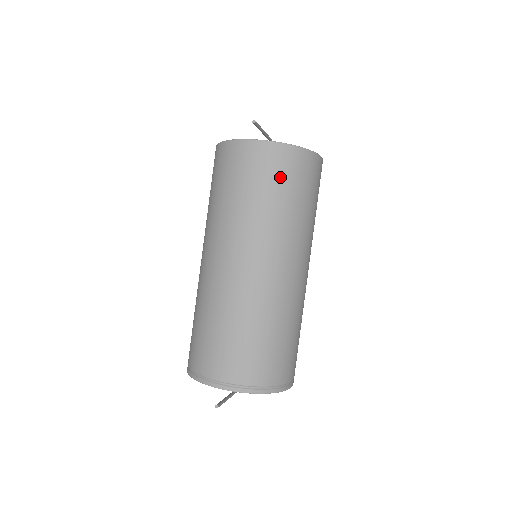
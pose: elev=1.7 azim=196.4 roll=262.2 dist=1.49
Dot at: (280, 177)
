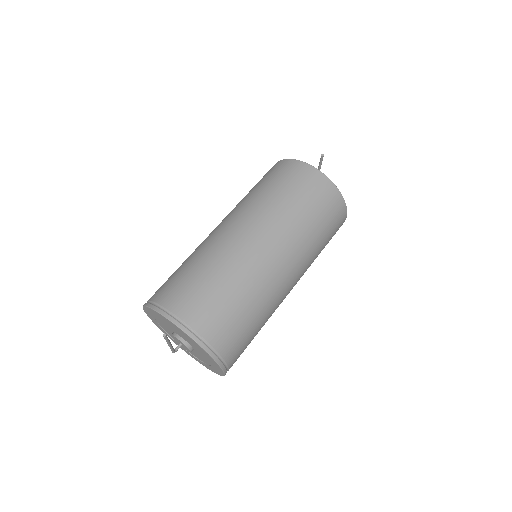
Dot at: (318, 202)
